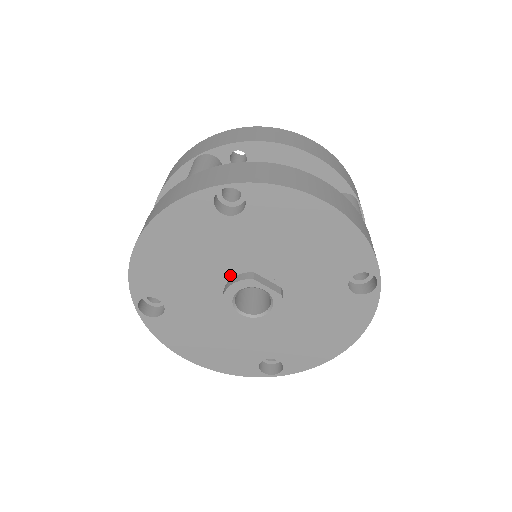
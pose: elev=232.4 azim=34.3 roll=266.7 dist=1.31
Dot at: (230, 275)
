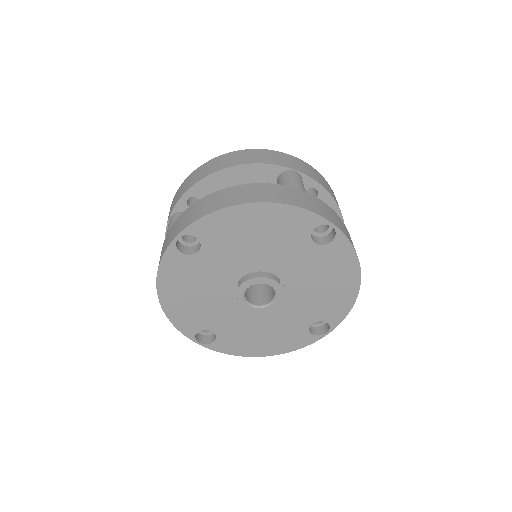
Dot at: (265, 269)
